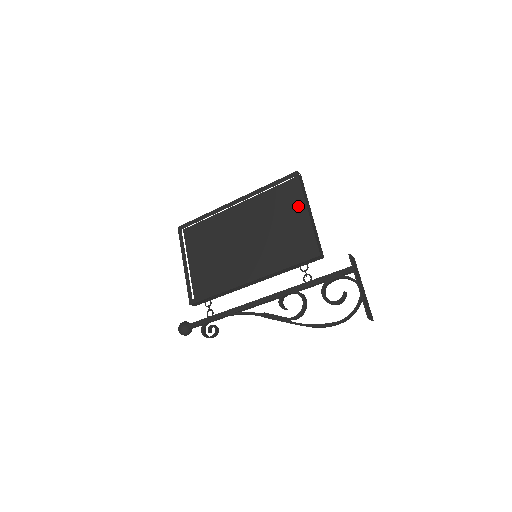
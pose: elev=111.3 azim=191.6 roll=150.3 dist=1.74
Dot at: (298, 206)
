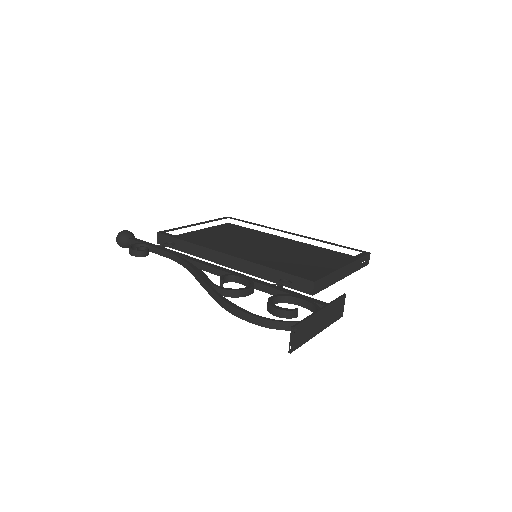
Dot at: occluded
